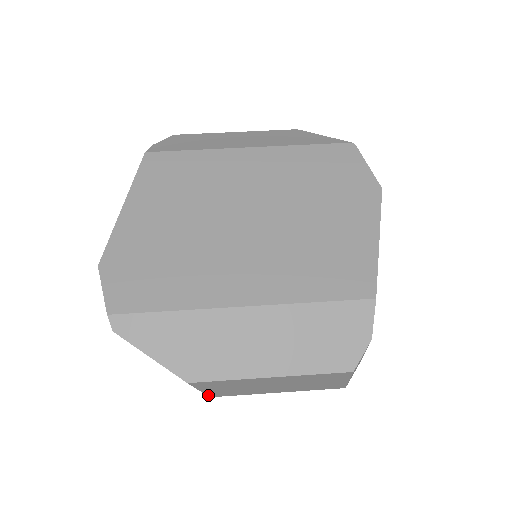
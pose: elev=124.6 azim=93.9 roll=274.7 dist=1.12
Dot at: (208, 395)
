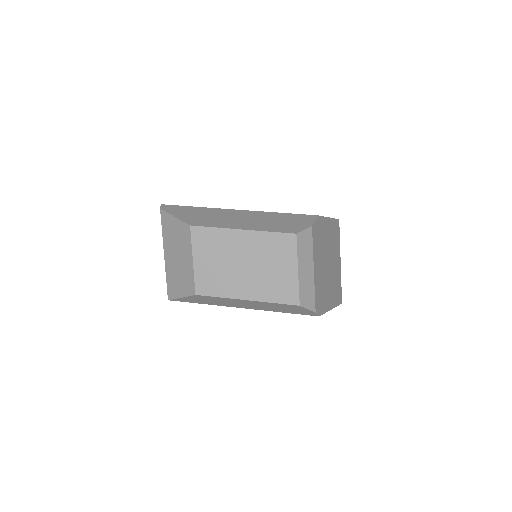
Dot at: (195, 285)
